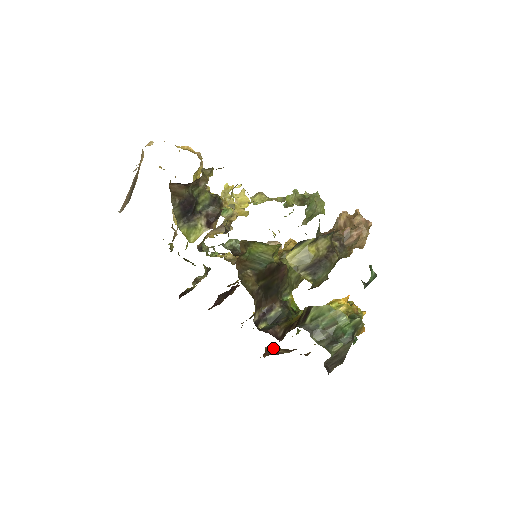
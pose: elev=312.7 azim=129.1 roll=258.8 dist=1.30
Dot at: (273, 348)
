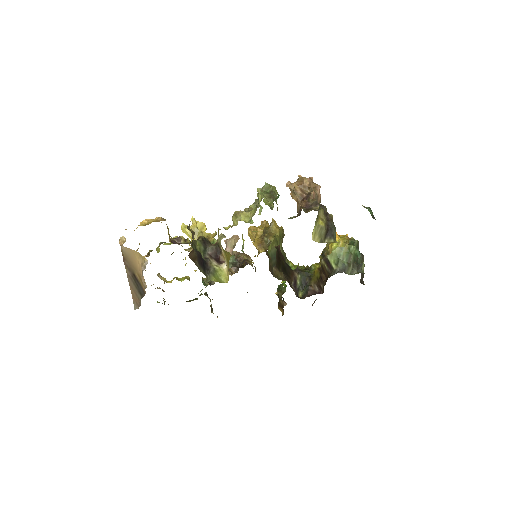
Dot at: occluded
